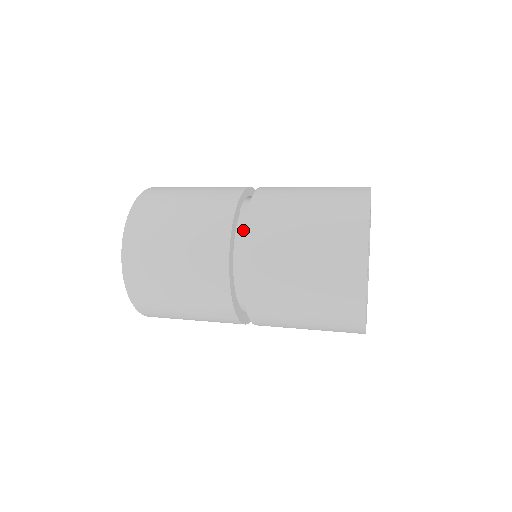
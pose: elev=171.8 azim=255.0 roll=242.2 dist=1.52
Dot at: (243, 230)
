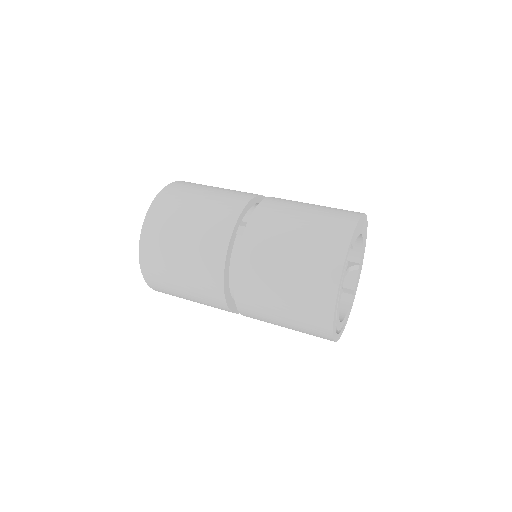
Dot at: occluded
